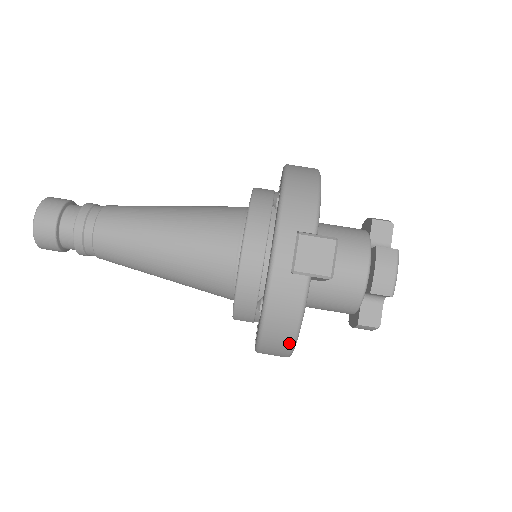
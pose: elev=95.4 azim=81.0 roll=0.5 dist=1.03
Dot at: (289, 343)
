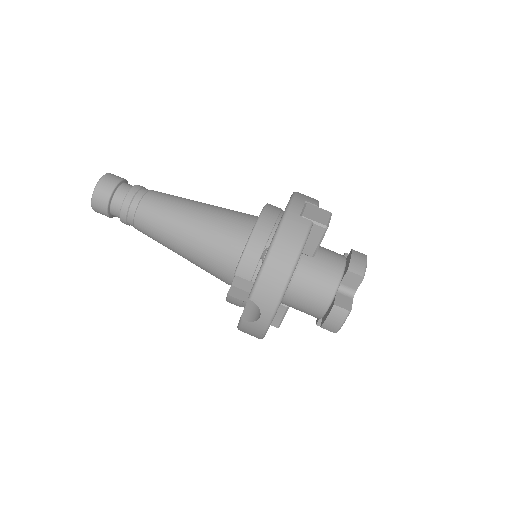
Dot at: (286, 274)
